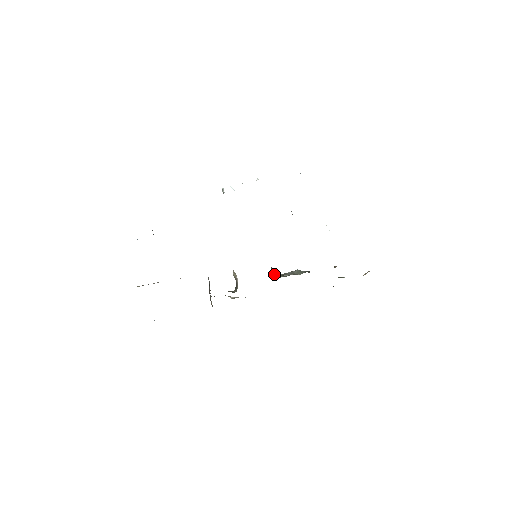
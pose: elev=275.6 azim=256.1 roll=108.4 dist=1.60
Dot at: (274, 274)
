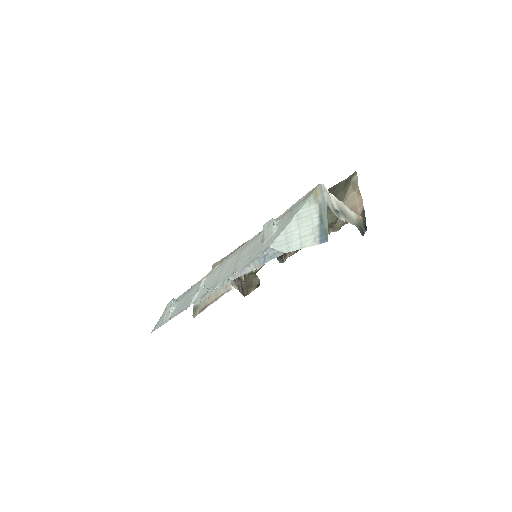
Dot at: occluded
